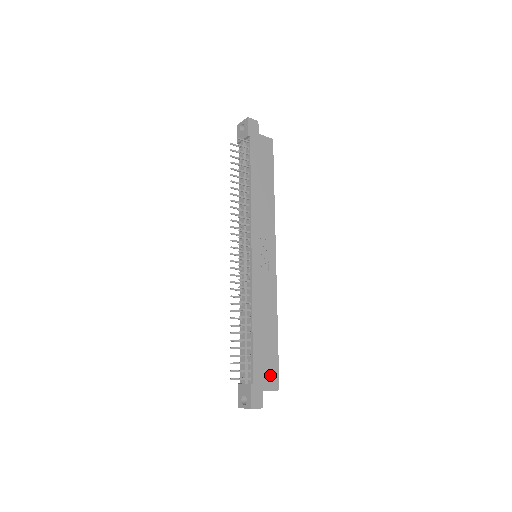
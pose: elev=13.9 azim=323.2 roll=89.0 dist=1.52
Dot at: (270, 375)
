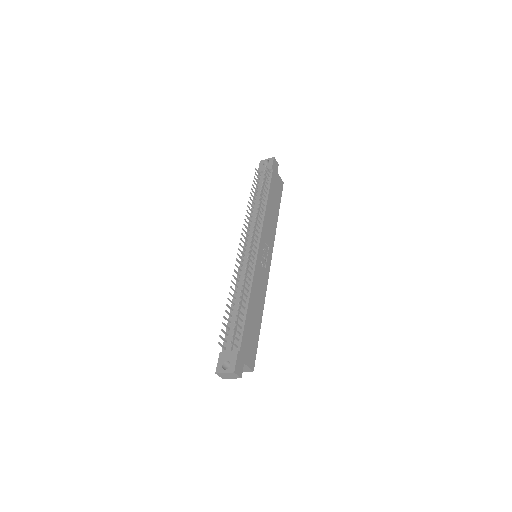
Dot at: (251, 353)
